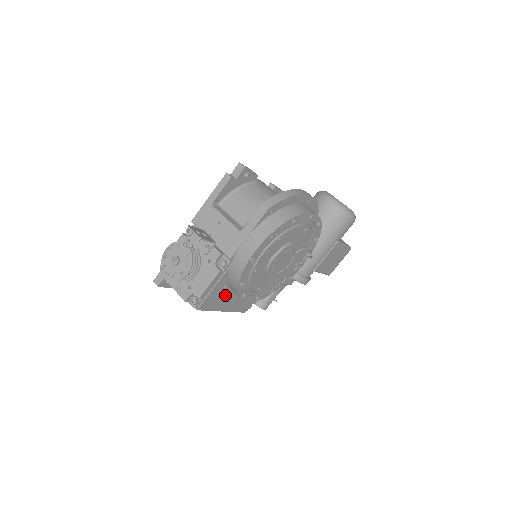
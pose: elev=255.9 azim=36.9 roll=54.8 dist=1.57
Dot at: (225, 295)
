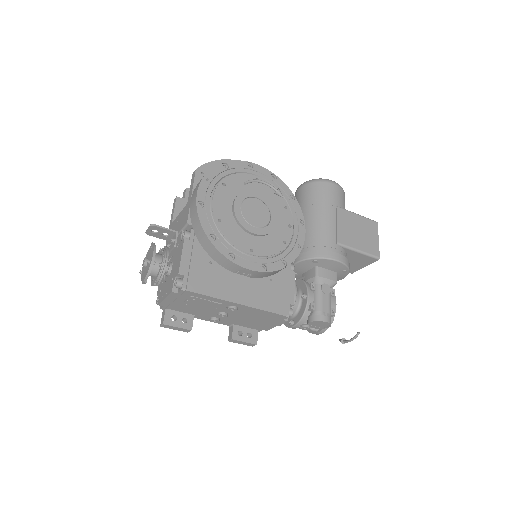
Dot at: (221, 276)
